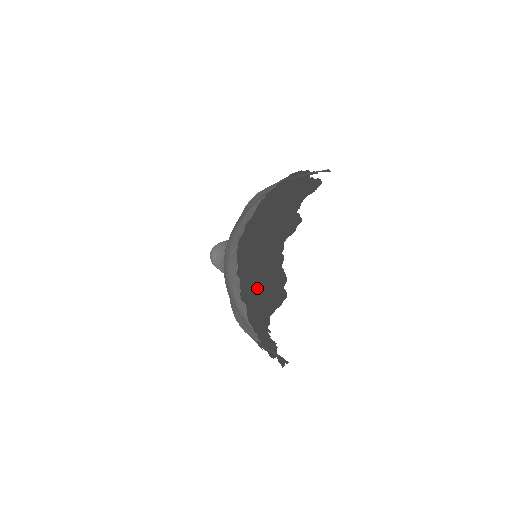
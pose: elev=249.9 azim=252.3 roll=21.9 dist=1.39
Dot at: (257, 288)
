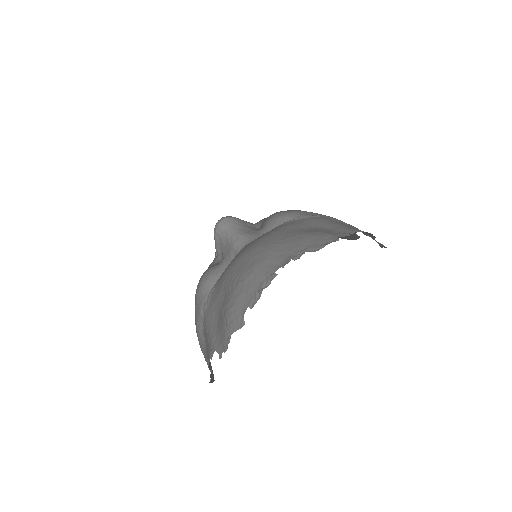
Dot at: occluded
